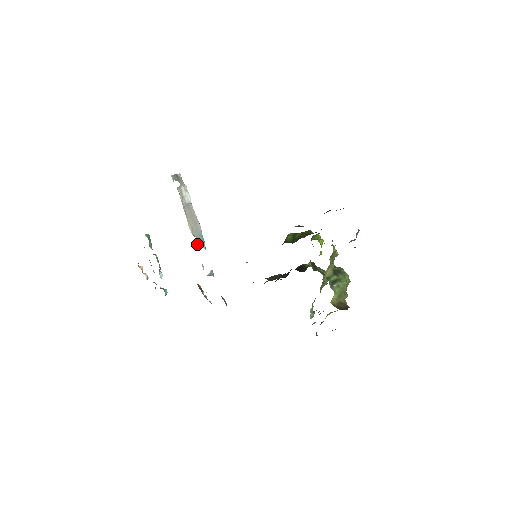
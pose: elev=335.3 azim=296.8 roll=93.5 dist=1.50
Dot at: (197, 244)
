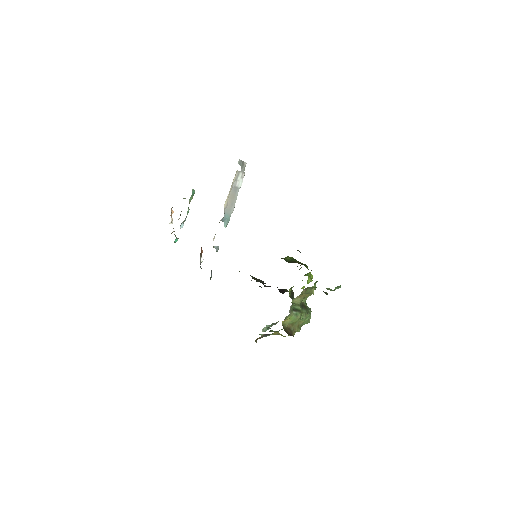
Dot at: (222, 219)
